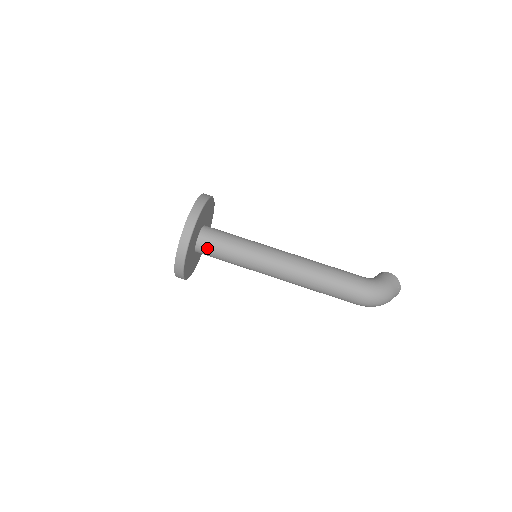
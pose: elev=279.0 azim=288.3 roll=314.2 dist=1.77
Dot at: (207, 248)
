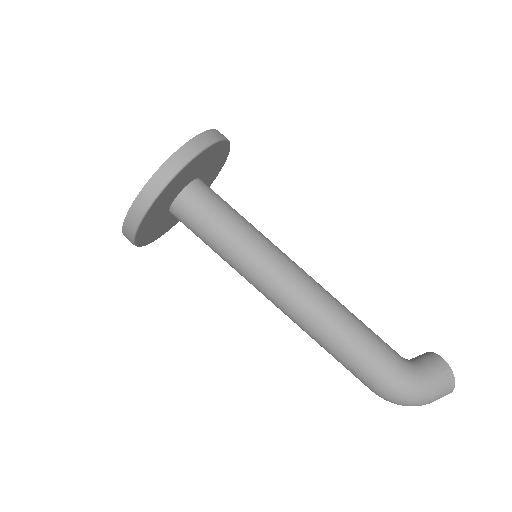
Dot at: (184, 220)
